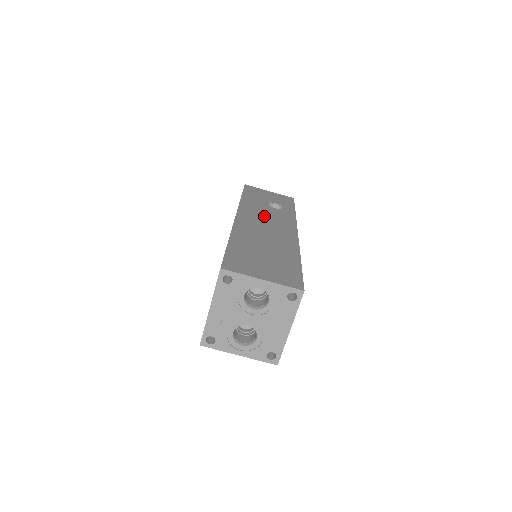
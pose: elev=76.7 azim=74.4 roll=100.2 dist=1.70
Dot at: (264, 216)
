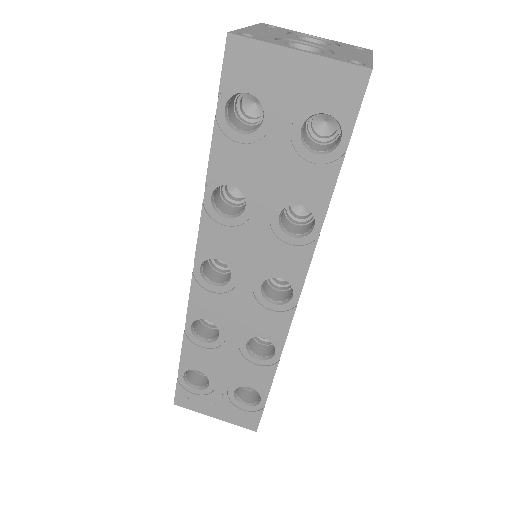
Dot at: occluded
